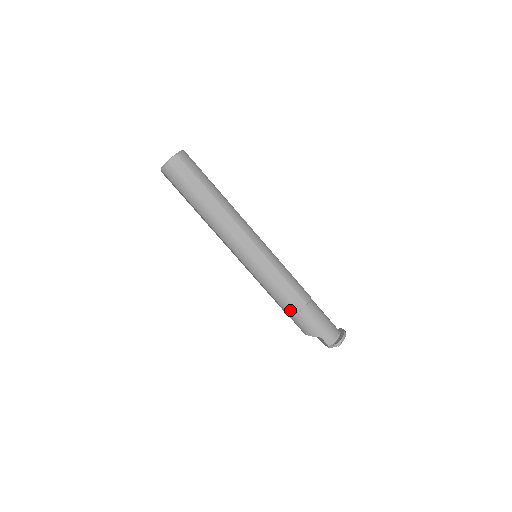
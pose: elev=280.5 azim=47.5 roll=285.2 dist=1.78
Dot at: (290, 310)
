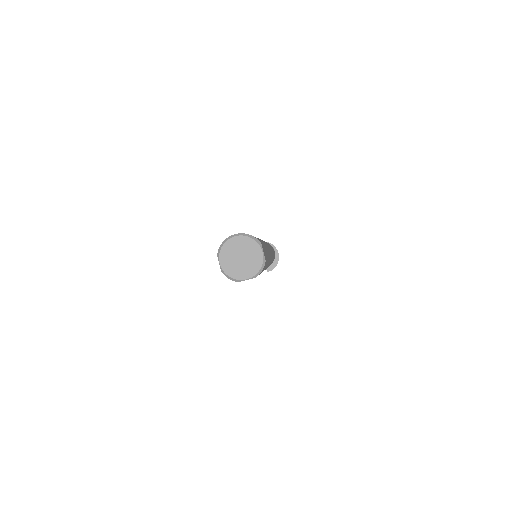
Dot at: occluded
